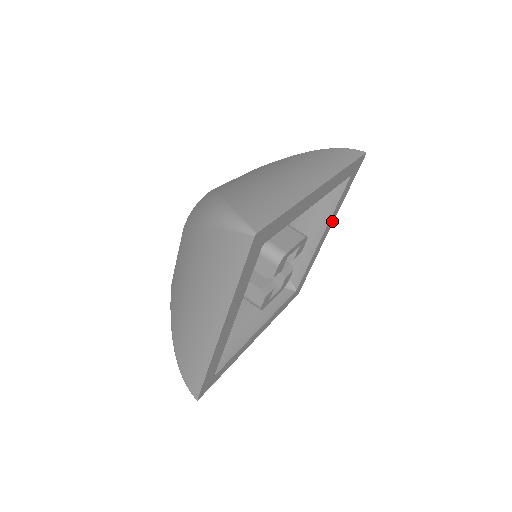
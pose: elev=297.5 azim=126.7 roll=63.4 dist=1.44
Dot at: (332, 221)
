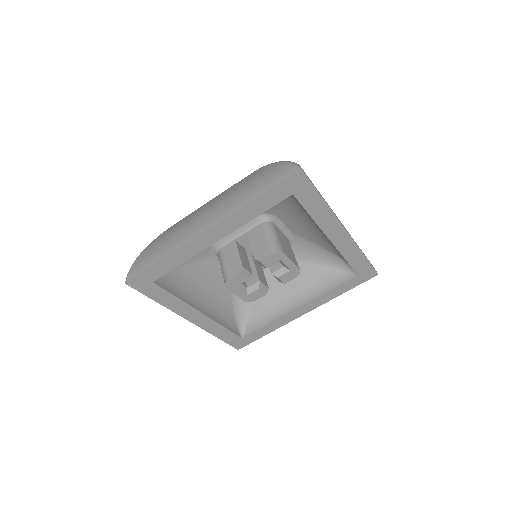
Dot at: (315, 306)
